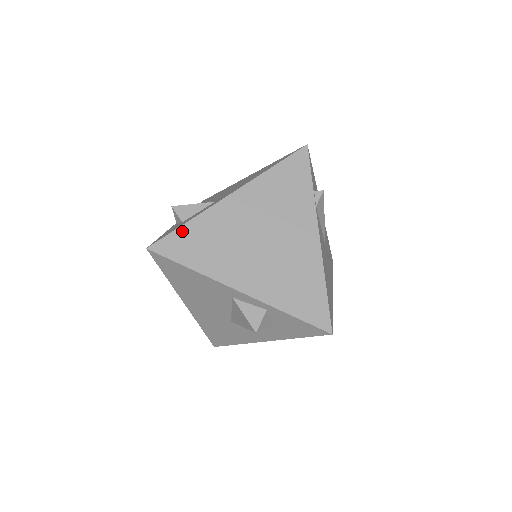
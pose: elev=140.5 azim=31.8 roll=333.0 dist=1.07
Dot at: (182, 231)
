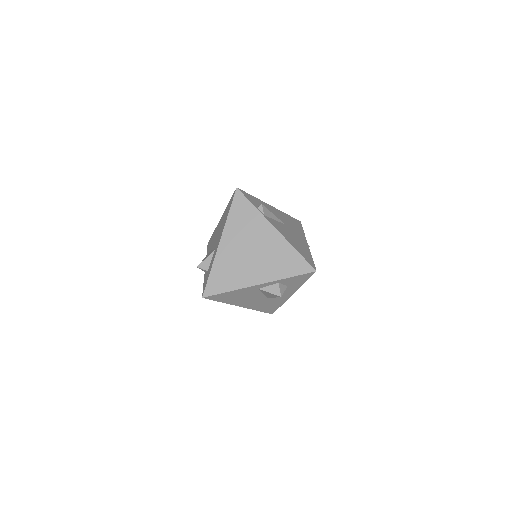
Dot at: (211, 277)
